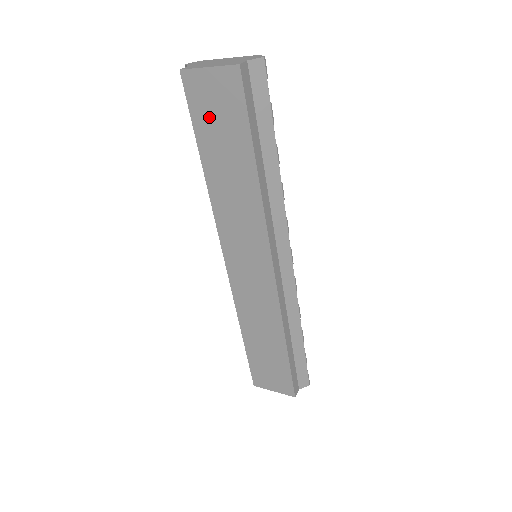
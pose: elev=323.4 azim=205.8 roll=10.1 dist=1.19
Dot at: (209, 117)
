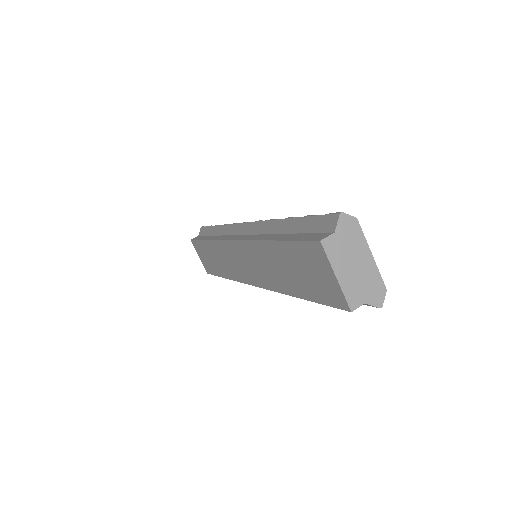
Dot at: (304, 262)
